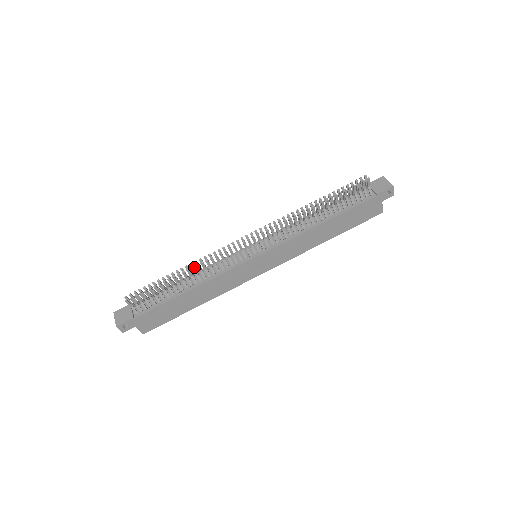
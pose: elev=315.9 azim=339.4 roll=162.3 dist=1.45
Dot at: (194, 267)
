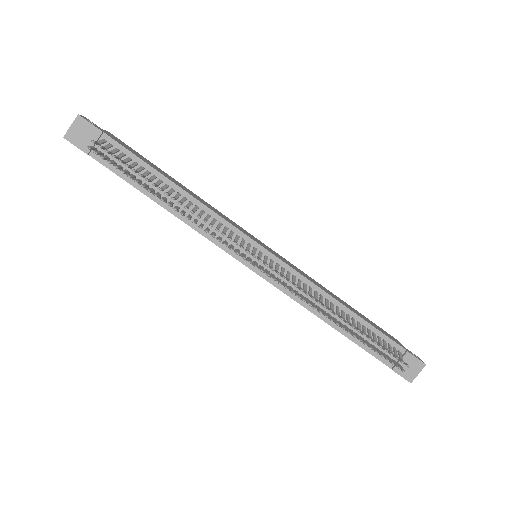
Dot at: occluded
